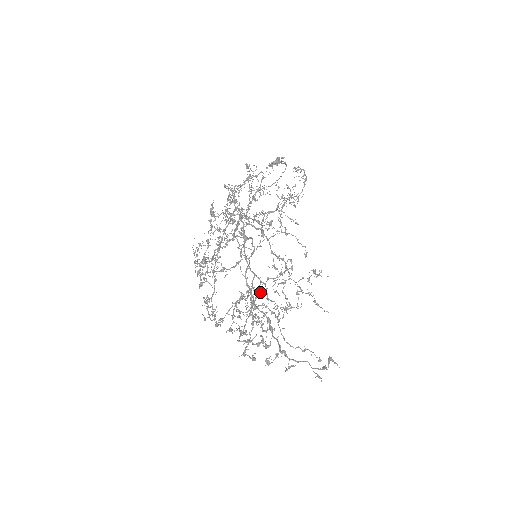
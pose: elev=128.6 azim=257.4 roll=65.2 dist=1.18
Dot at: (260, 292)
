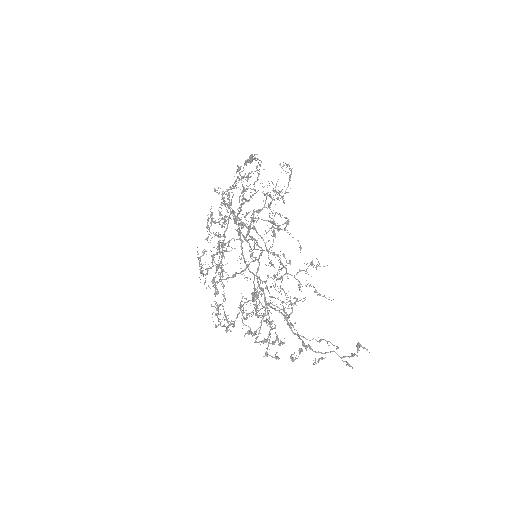
Dot at: occluded
